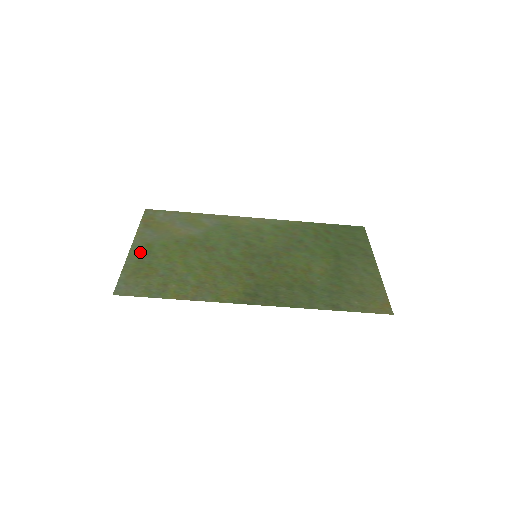
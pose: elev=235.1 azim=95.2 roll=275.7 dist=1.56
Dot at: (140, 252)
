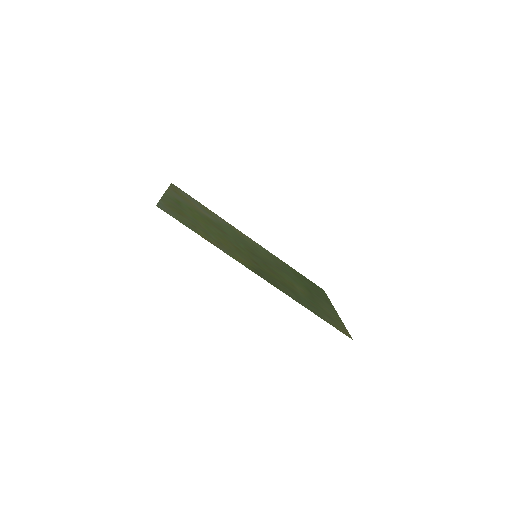
Dot at: (172, 199)
